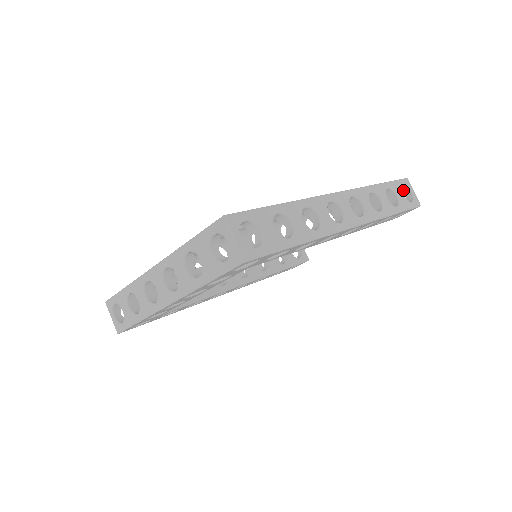
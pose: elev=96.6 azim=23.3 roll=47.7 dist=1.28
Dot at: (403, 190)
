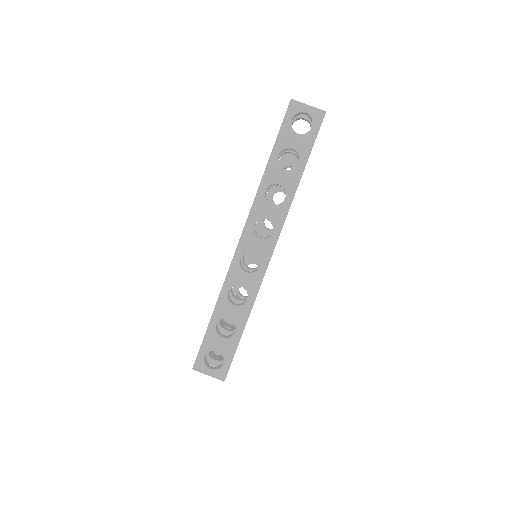
Dot at: (298, 114)
